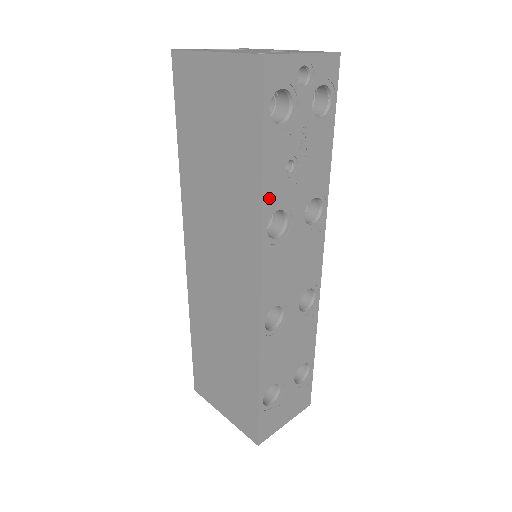
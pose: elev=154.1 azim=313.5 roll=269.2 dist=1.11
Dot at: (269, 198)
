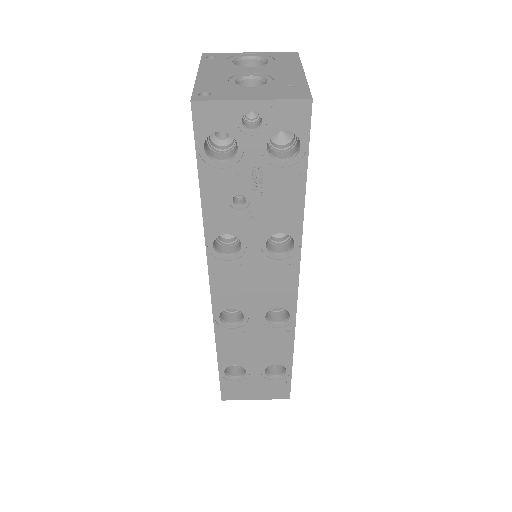
Dot at: (213, 222)
